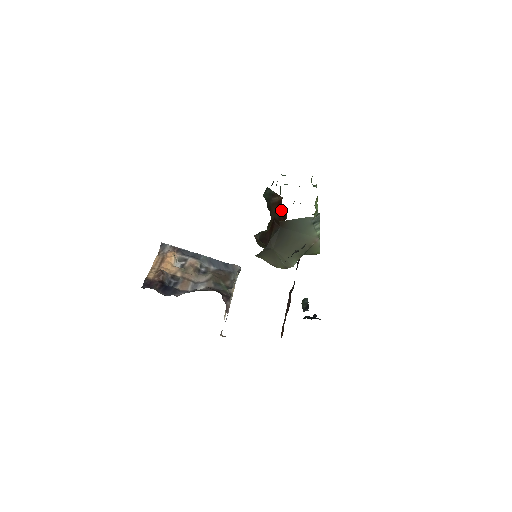
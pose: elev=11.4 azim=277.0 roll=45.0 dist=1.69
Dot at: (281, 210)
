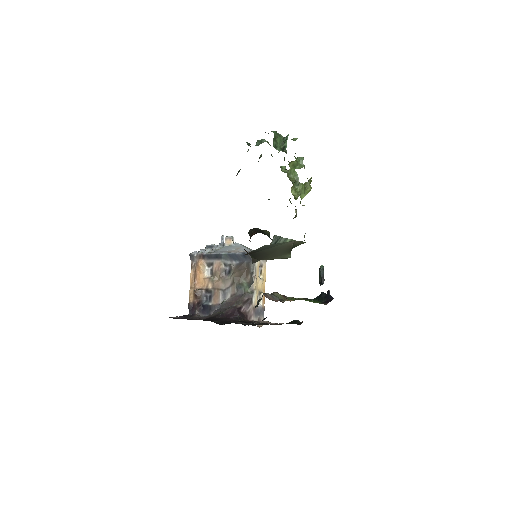
Dot at: occluded
